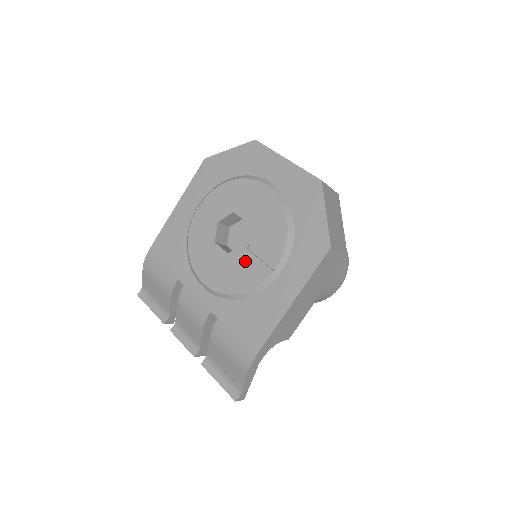
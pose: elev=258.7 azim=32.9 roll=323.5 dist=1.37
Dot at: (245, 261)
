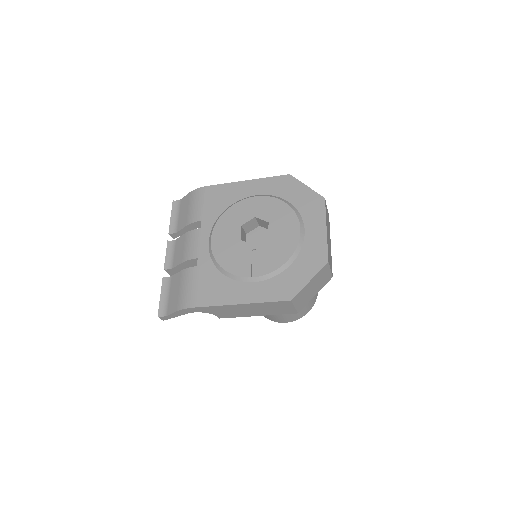
Dot at: (244, 255)
